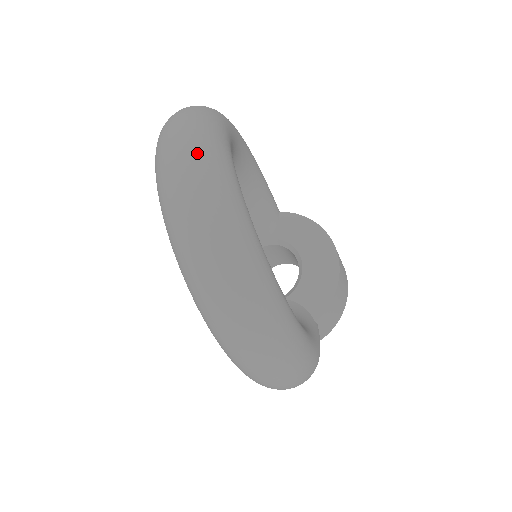
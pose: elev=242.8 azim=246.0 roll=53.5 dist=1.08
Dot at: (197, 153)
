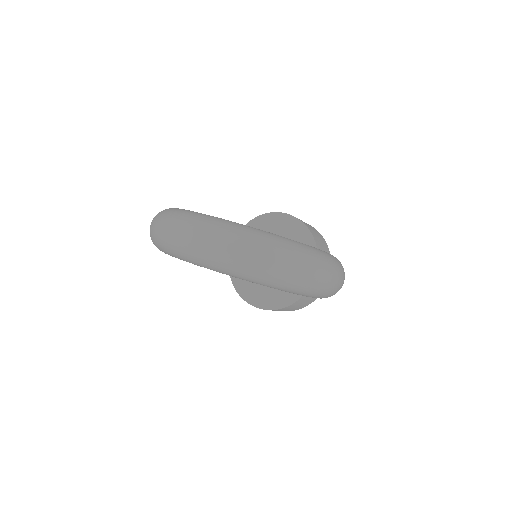
Dot at: (188, 223)
